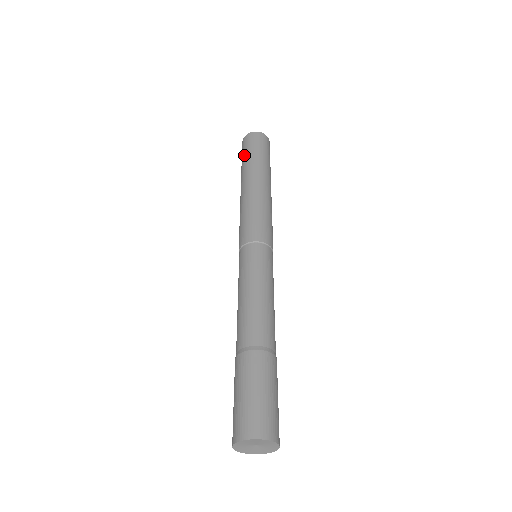
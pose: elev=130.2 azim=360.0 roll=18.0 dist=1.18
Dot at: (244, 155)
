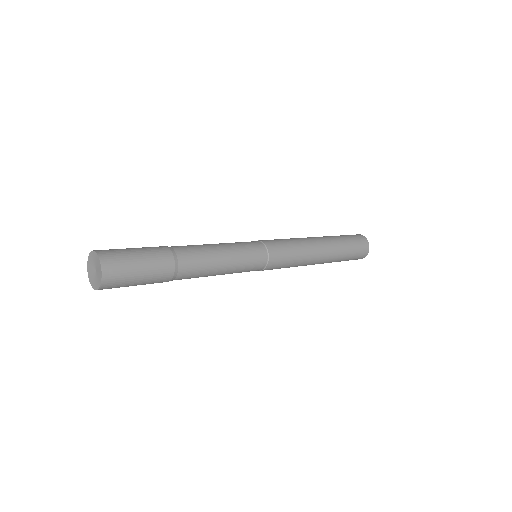
Dot at: occluded
